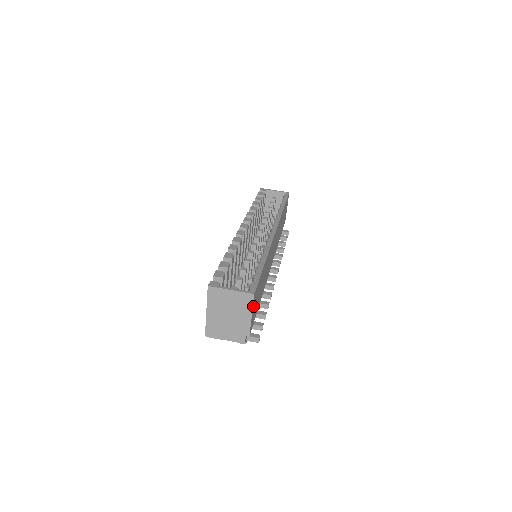
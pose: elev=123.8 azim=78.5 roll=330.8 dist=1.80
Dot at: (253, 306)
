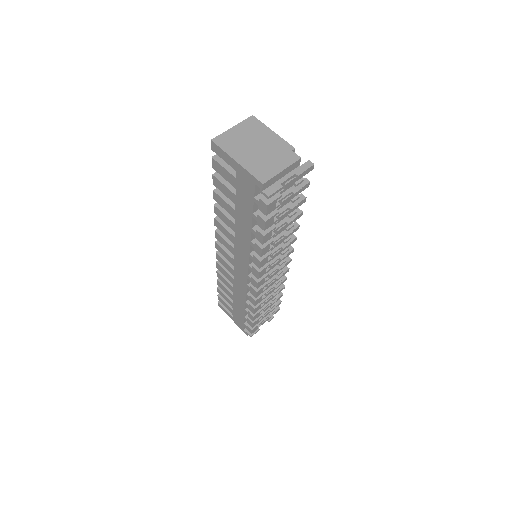
Dot at: occluded
